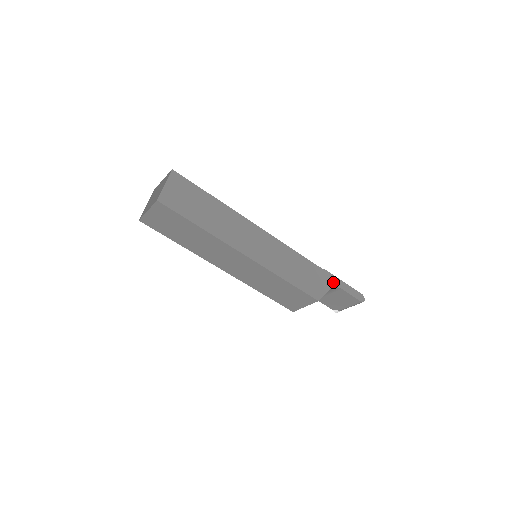
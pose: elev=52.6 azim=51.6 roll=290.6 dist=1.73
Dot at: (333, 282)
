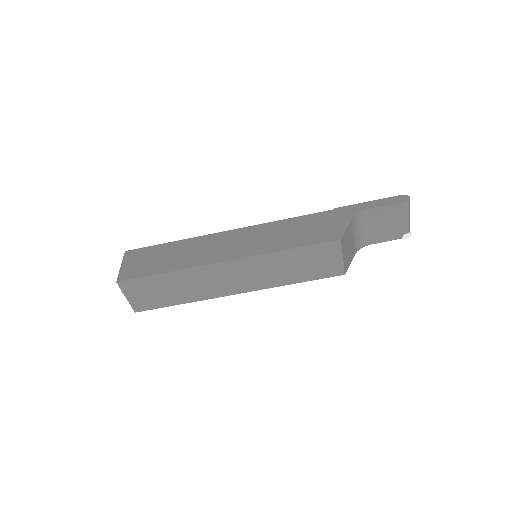
Dot at: (352, 211)
